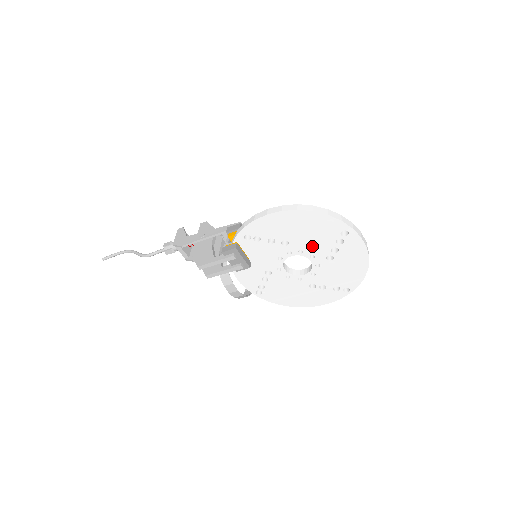
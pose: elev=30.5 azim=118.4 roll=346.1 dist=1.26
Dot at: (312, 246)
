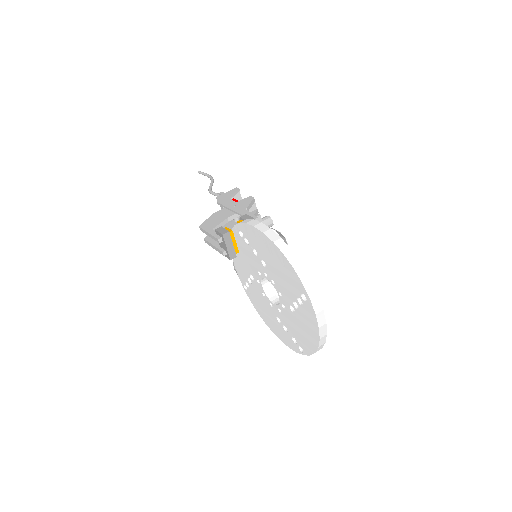
Dot at: (281, 285)
